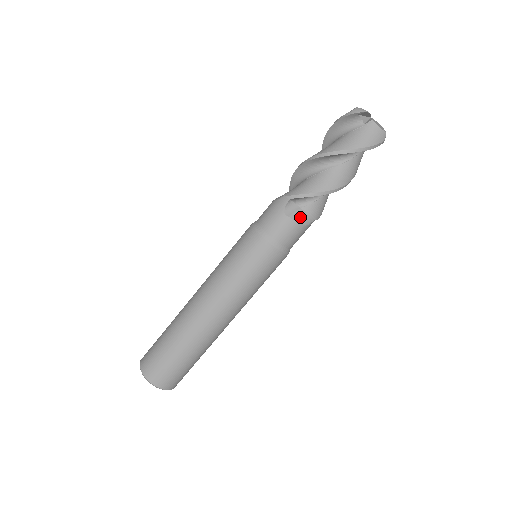
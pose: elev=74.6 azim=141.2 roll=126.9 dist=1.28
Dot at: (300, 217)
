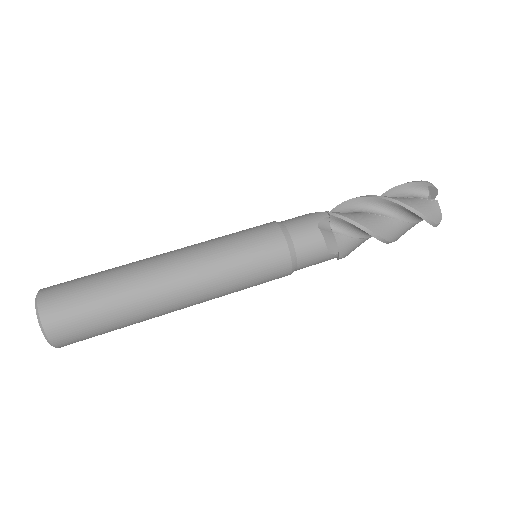
Dot at: (329, 239)
